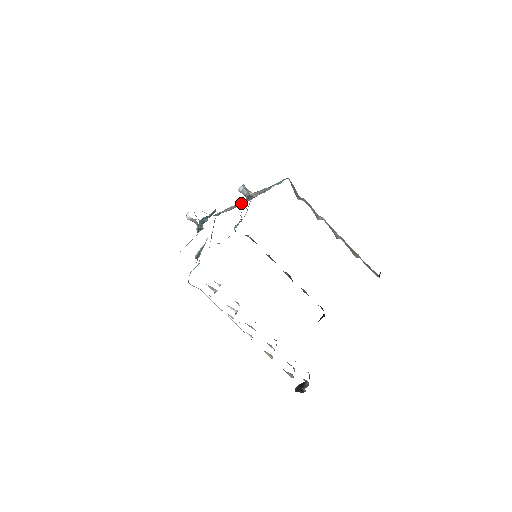
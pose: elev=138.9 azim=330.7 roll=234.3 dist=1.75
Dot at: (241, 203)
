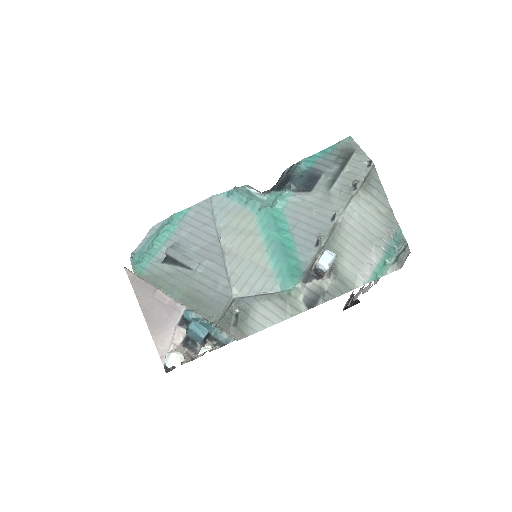
Dot at: (288, 299)
